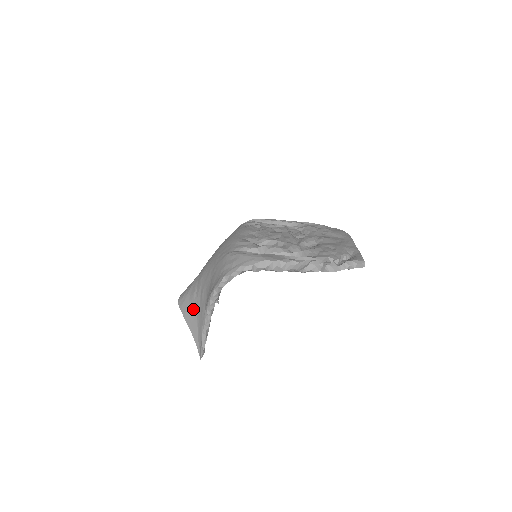
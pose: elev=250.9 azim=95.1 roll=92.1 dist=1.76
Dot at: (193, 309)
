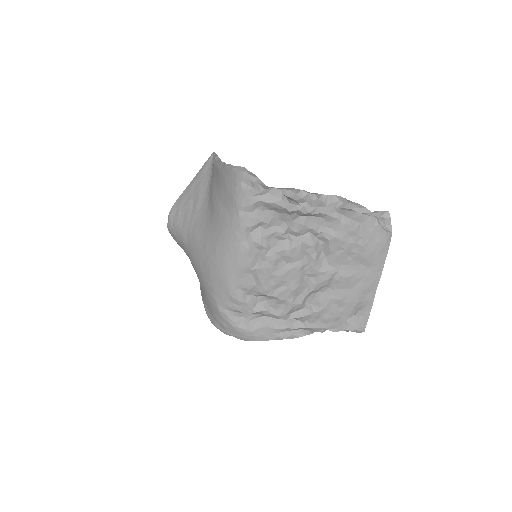
Dot at: occluded
